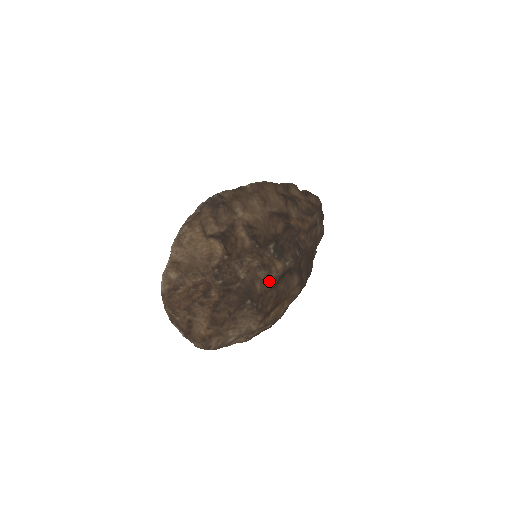
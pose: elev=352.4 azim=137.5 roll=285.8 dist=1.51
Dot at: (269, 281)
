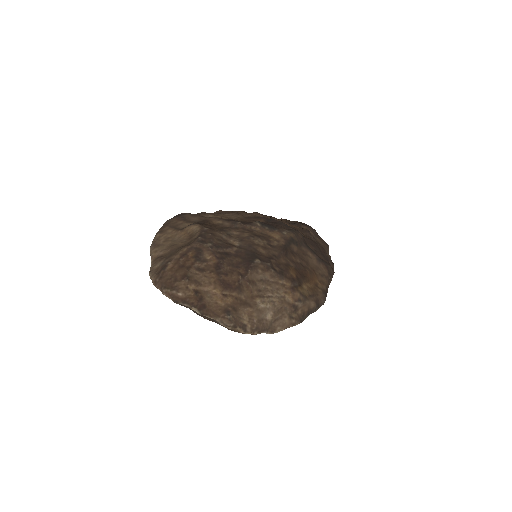
Dot at: (273, 248)
